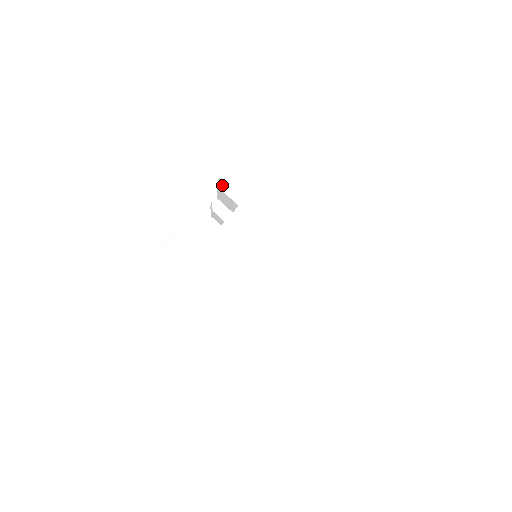
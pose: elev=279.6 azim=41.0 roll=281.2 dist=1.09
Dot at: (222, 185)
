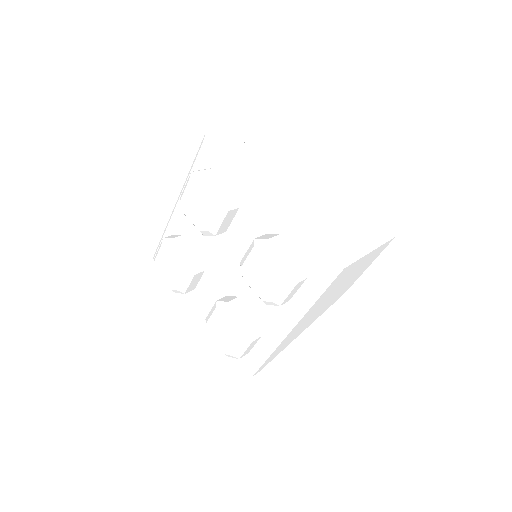
Dot at: occluded
